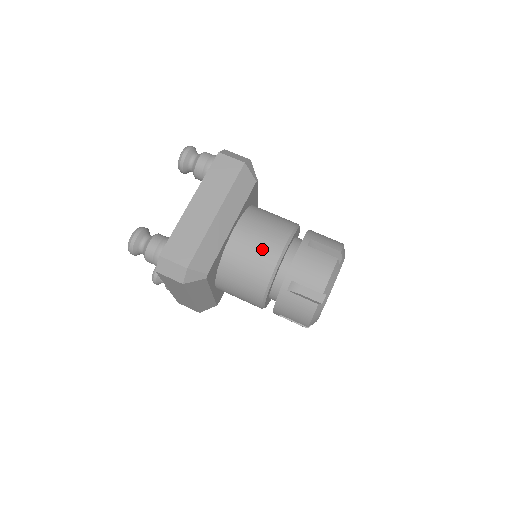
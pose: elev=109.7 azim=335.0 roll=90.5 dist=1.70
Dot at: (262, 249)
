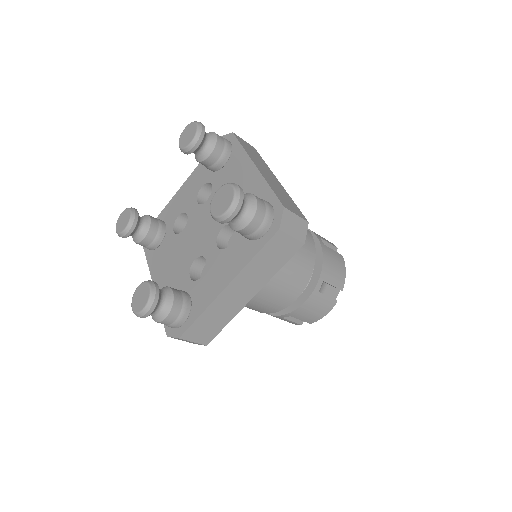
Dot at: (277, 299)
